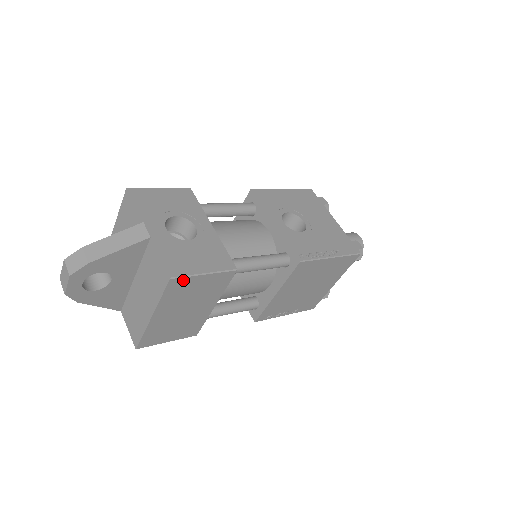
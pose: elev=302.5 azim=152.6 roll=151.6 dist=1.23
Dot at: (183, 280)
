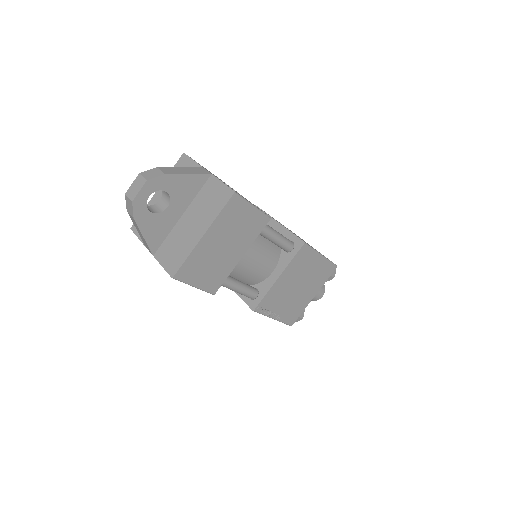
Dot at: (240, 201)
